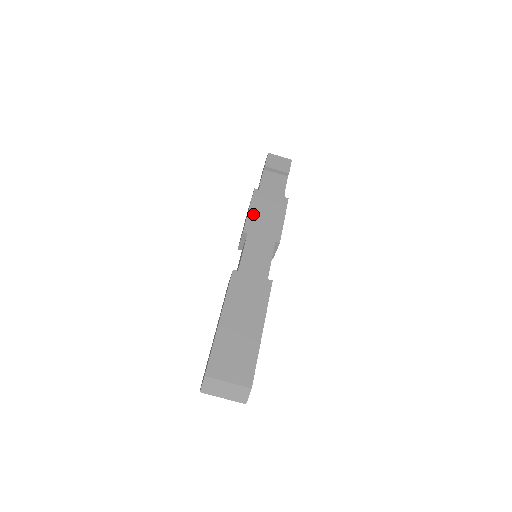
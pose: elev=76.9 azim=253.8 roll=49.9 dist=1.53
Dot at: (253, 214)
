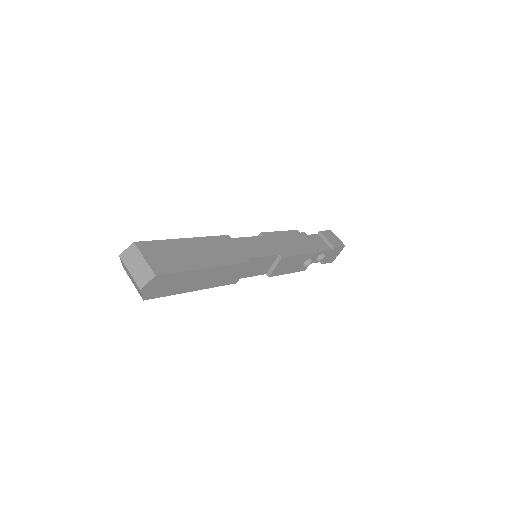
Dot at: (280, 234)
